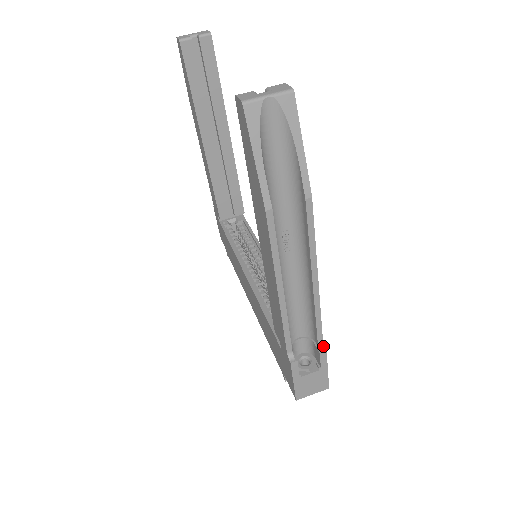
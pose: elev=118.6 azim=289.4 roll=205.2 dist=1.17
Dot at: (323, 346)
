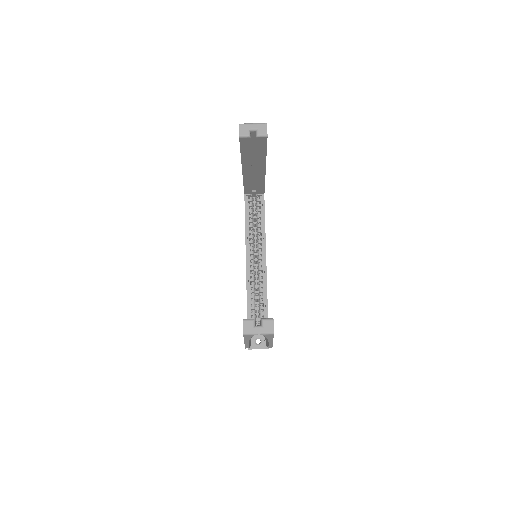
Dot at: occluded
